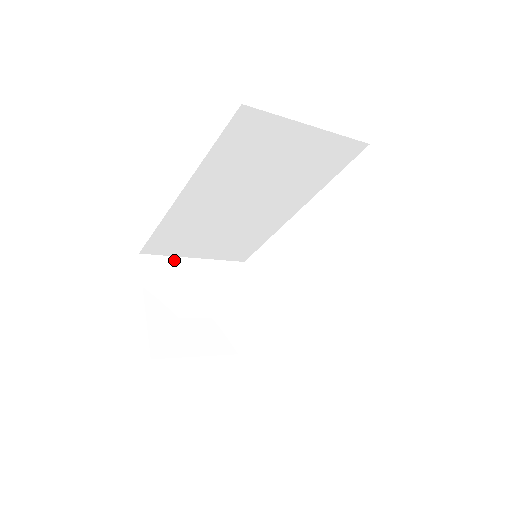
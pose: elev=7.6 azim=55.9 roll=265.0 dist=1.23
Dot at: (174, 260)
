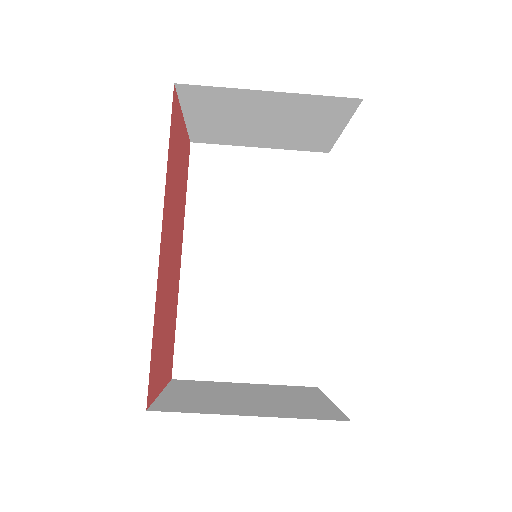
Dot at: (215, 383)
